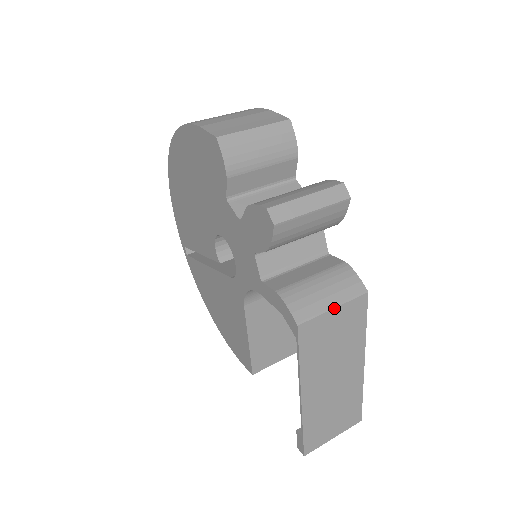
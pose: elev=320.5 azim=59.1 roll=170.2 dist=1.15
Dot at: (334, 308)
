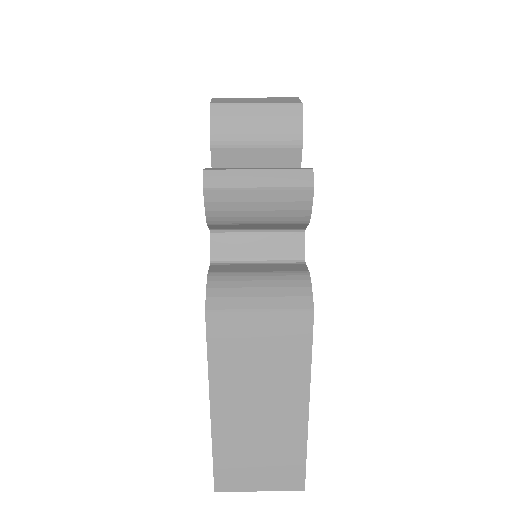
Dot at: (260, 311)
